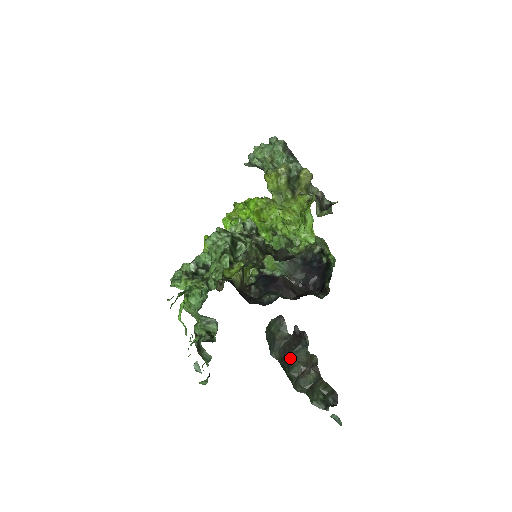
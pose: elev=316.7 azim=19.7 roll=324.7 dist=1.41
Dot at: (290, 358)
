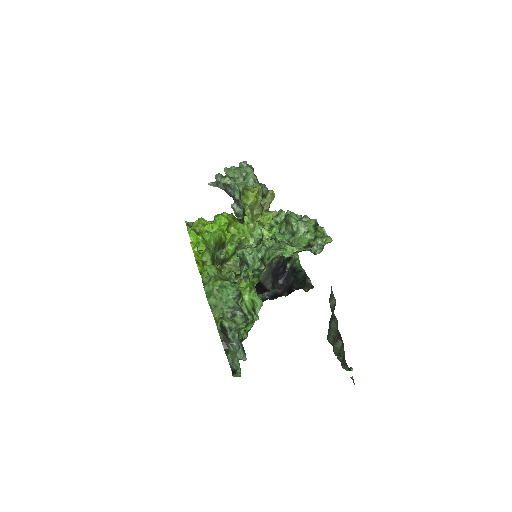
Dot at: occluded
